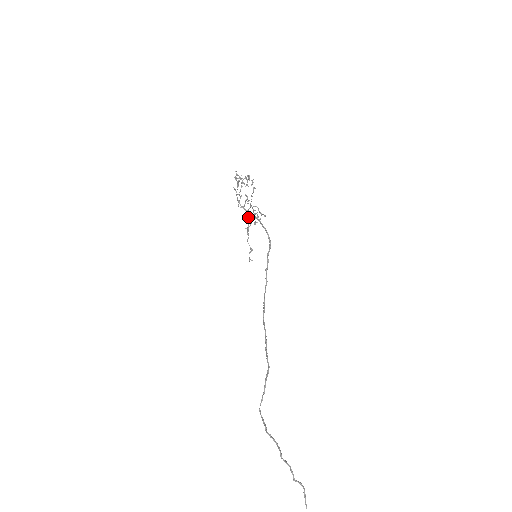
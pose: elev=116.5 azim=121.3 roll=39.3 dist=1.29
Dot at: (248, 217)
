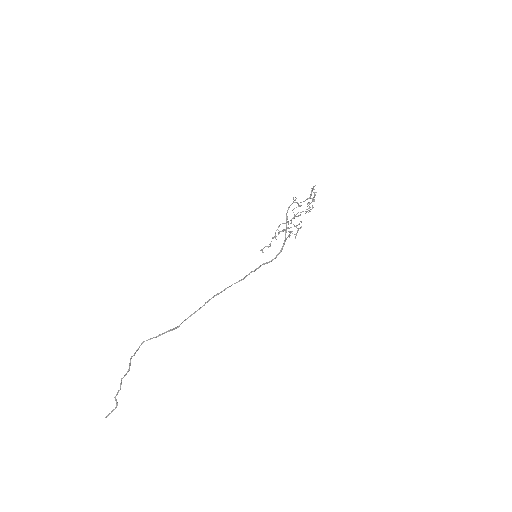
Dot at: occluded
